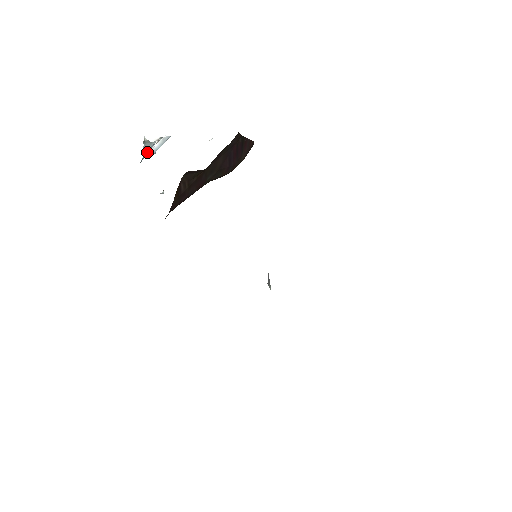
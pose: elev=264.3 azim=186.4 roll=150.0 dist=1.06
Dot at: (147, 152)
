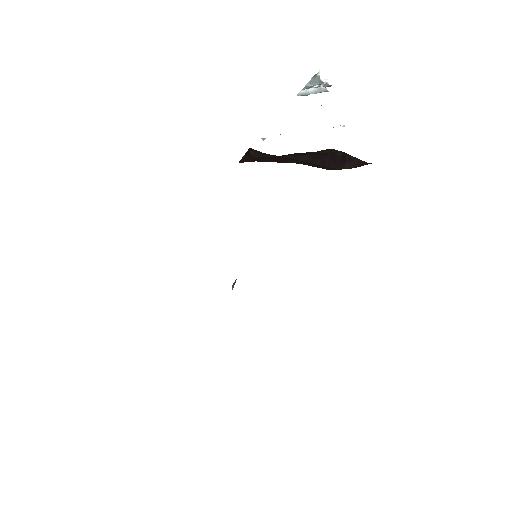
Dot at: (311, 87)
